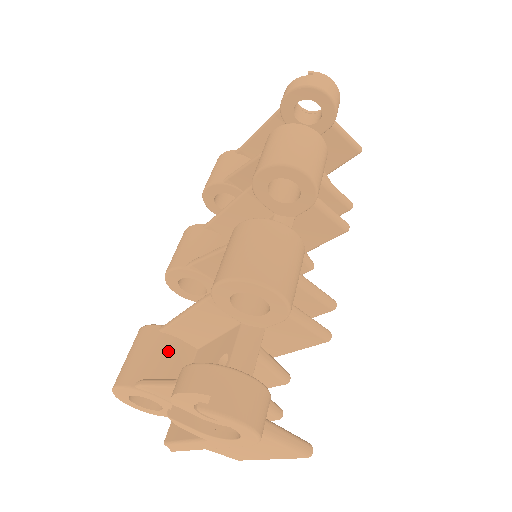
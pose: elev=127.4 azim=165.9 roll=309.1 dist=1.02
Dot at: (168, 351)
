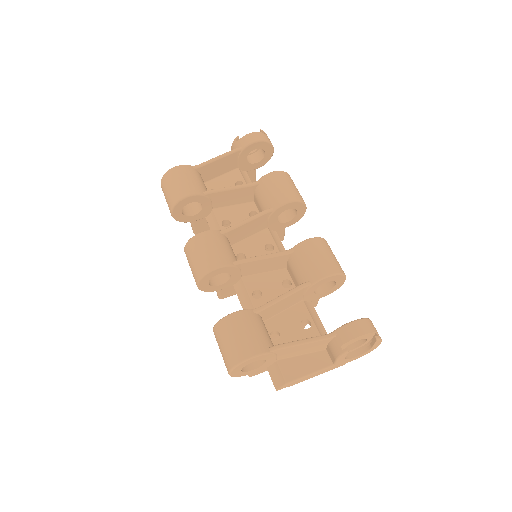
Dot at: occluded
